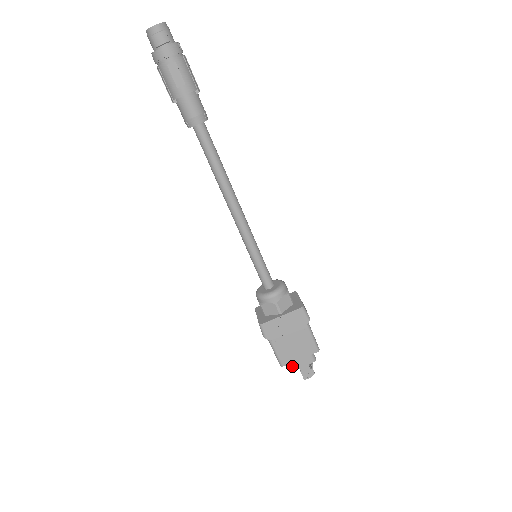
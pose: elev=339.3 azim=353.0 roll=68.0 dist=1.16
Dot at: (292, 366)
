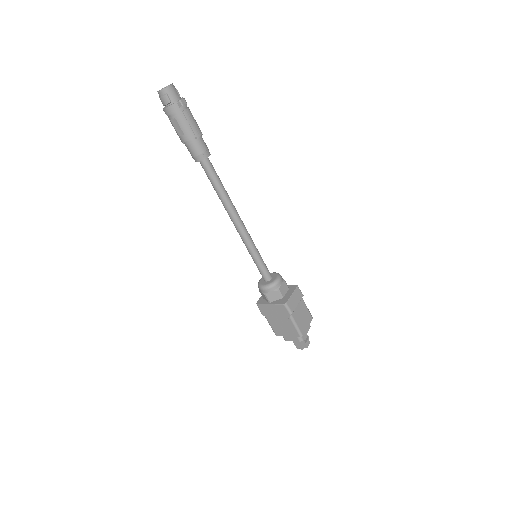
Dot at: (284, 337)
